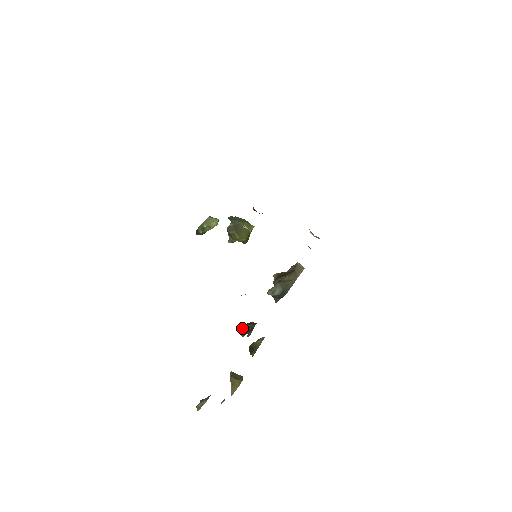
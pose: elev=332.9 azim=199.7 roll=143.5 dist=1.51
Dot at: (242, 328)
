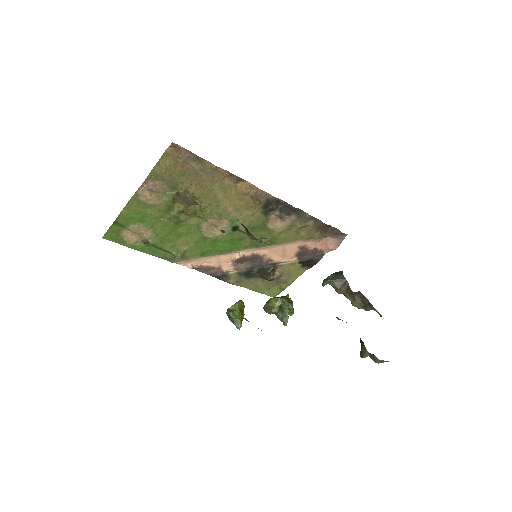
Dot at: occluded
